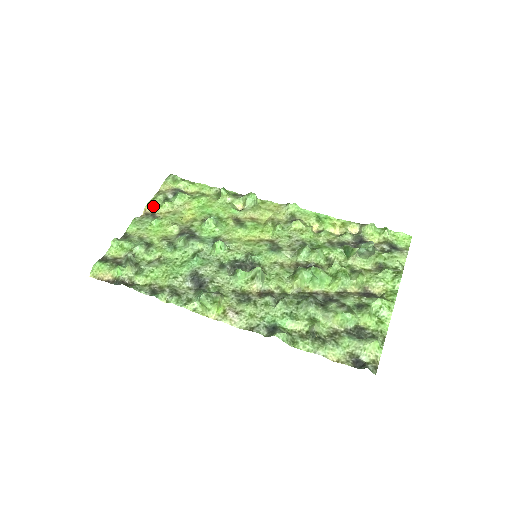
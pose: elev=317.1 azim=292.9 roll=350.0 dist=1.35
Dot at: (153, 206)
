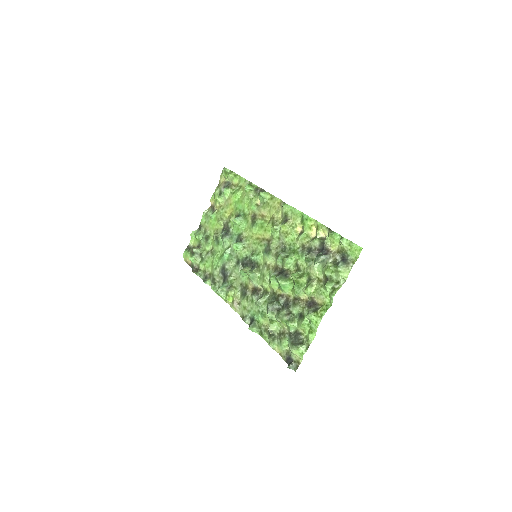
Dot at: (214, 199)
